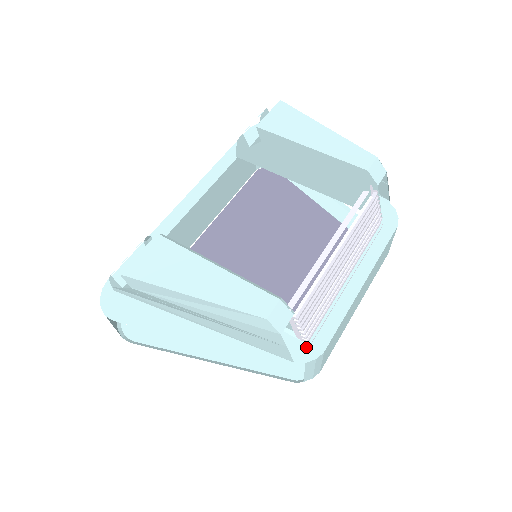
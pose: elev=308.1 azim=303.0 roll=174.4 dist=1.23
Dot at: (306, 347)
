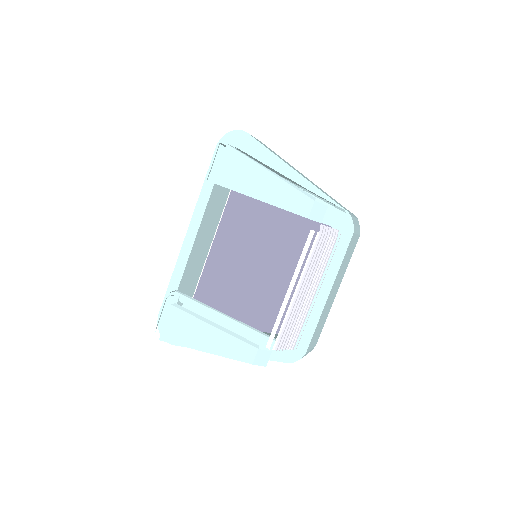
Dot at: (293, 351)
